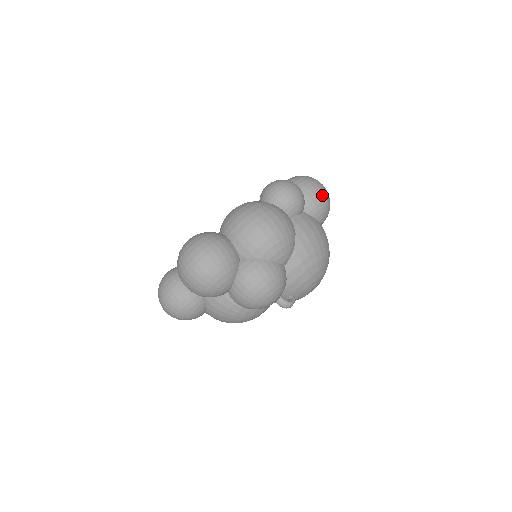
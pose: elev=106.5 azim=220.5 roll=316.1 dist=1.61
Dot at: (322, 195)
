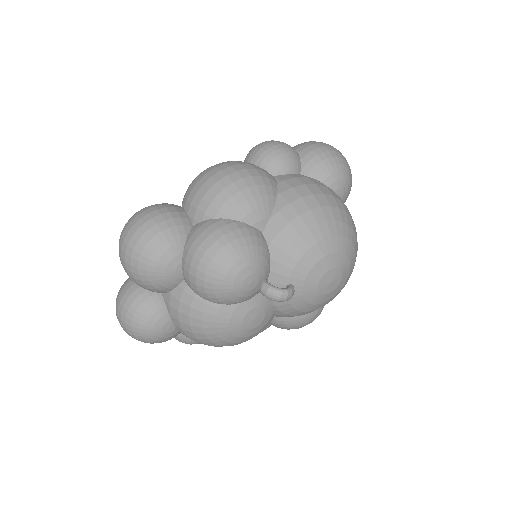
Dot at: (327, 152)
